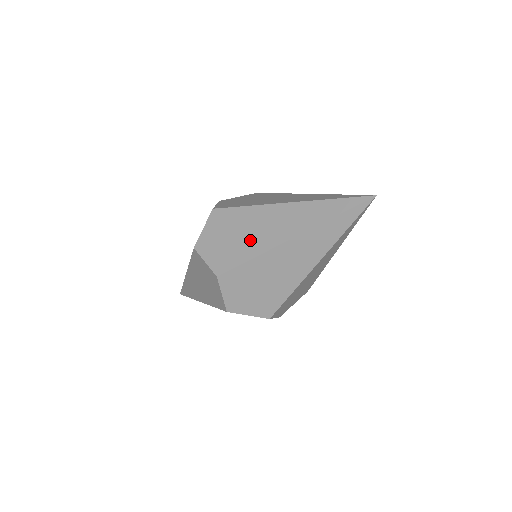
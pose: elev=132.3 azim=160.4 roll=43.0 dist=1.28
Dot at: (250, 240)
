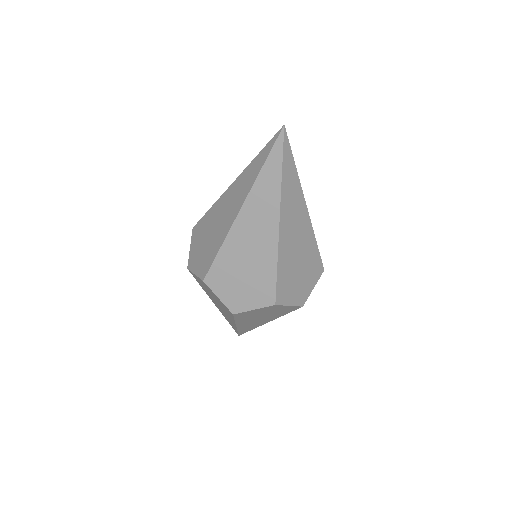
Dot at: occluded
